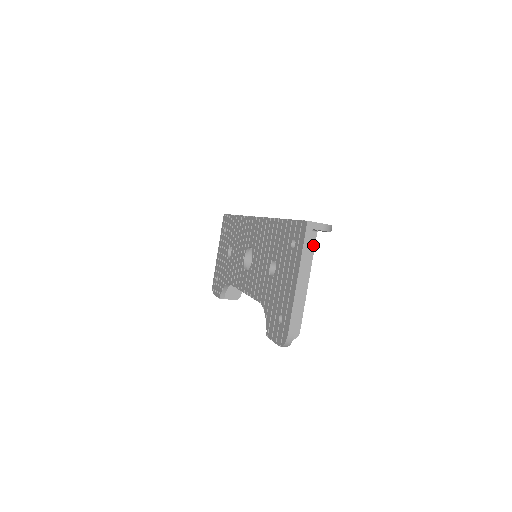
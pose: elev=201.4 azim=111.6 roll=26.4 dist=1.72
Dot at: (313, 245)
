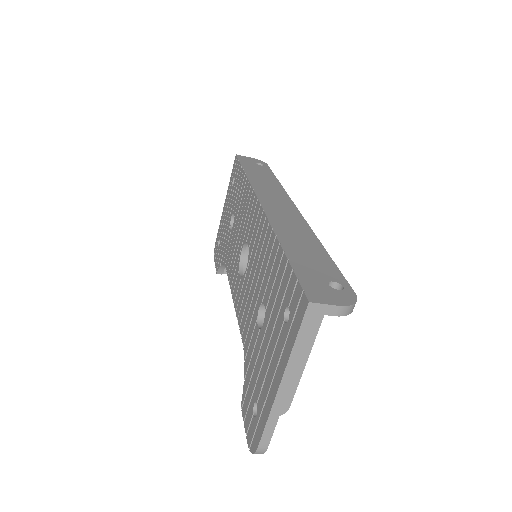
Dot at: occluded
